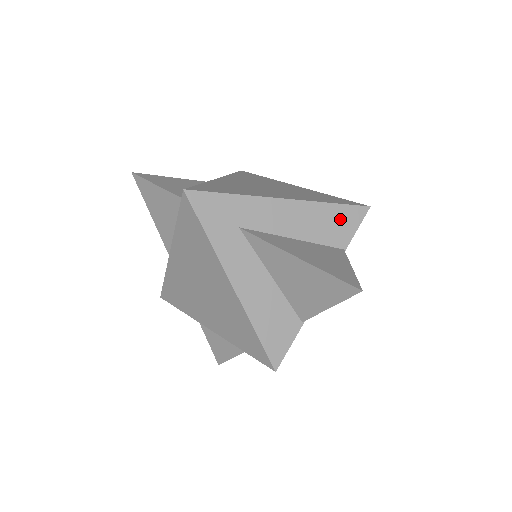
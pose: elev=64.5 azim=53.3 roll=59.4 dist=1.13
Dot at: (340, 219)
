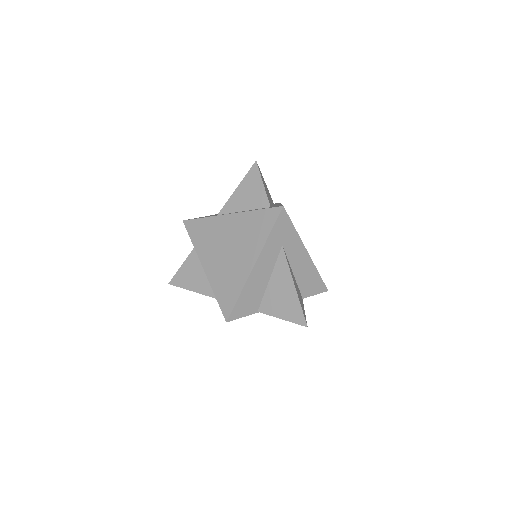
Dot at: (315, 284)
